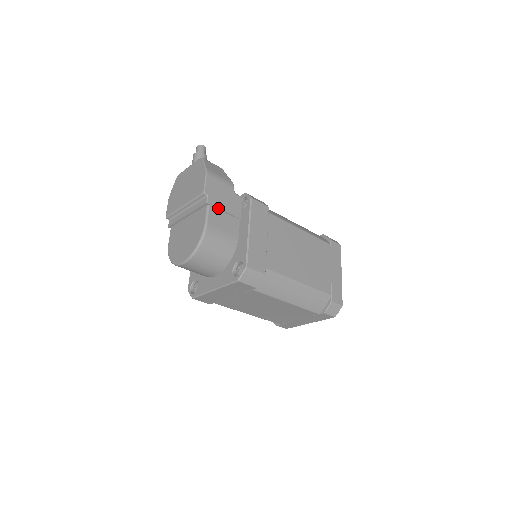
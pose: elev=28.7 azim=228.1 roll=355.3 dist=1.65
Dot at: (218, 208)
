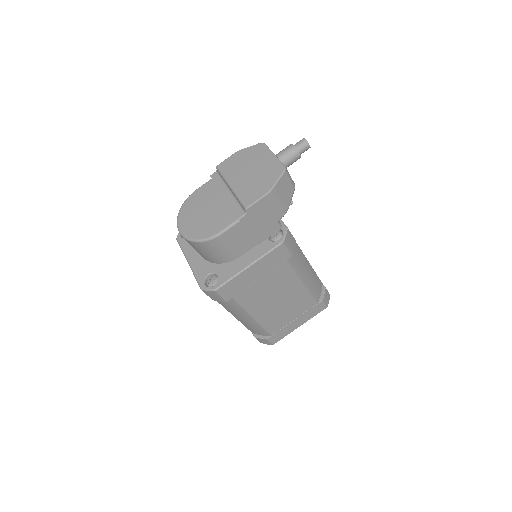
Dot at: (246, 227)
